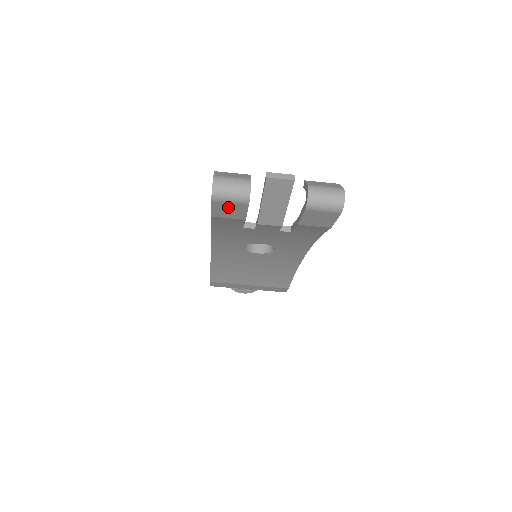
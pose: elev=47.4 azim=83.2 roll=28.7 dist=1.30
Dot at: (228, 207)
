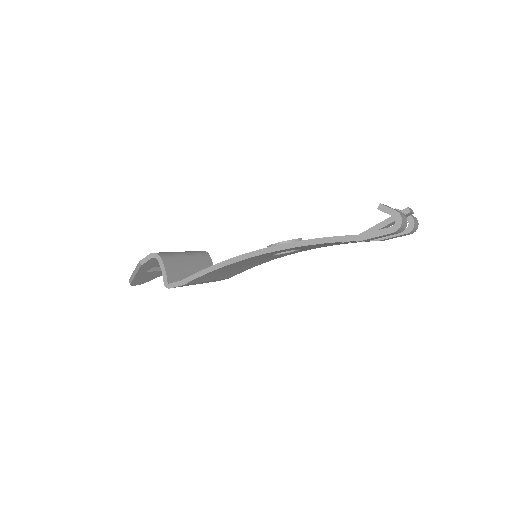
Dot at: (386, 235)
